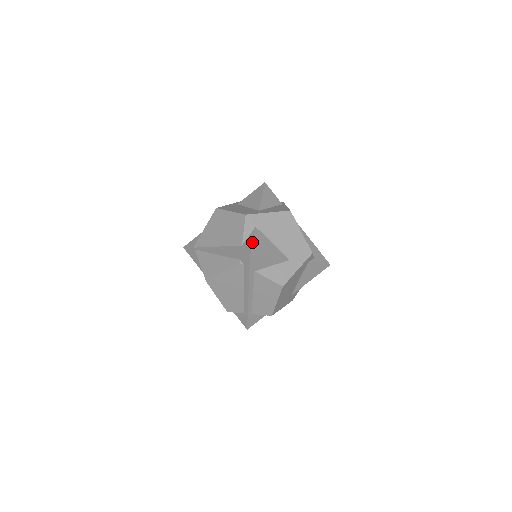
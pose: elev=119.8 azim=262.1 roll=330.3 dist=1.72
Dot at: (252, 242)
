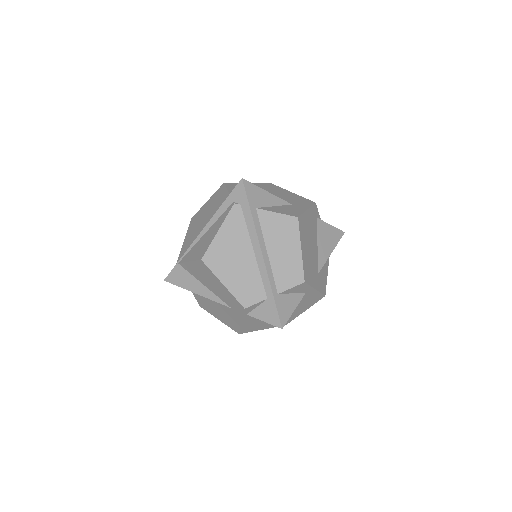
Dot at: occluded
